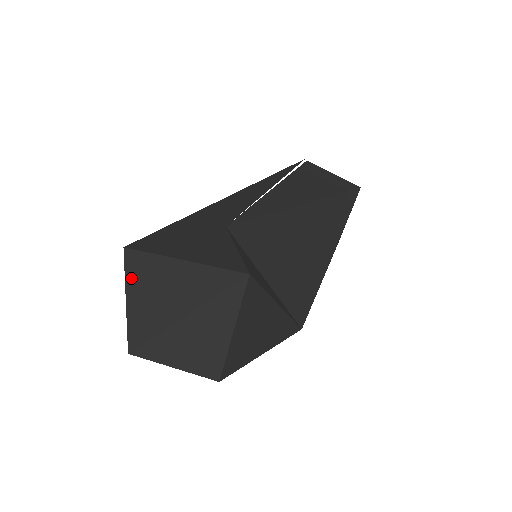
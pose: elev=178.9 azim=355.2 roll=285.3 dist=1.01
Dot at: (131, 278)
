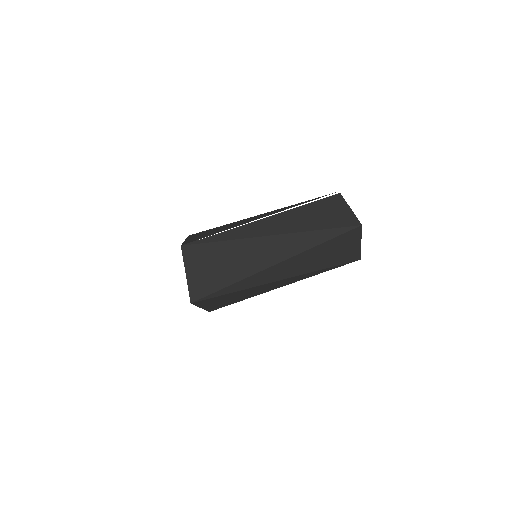
Dot at: occluded
